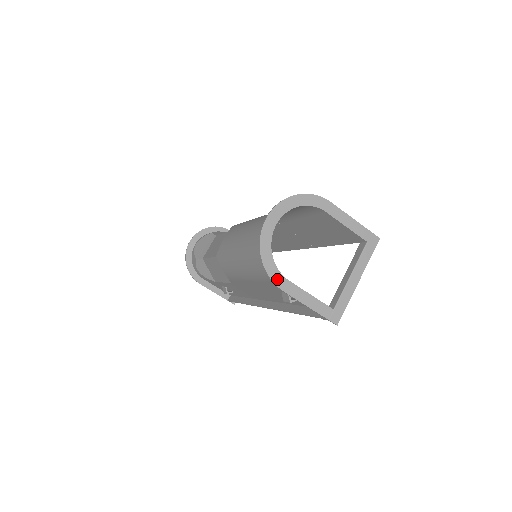
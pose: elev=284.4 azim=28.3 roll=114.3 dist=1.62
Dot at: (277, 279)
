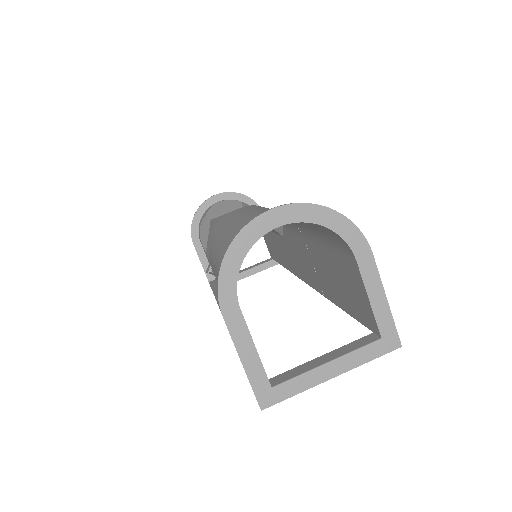
Dot at: (226, 295)
